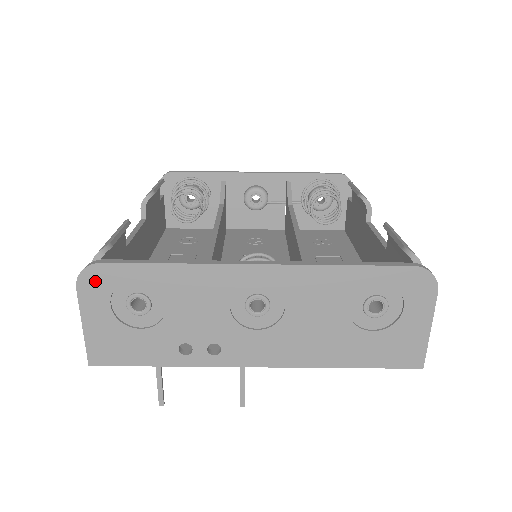
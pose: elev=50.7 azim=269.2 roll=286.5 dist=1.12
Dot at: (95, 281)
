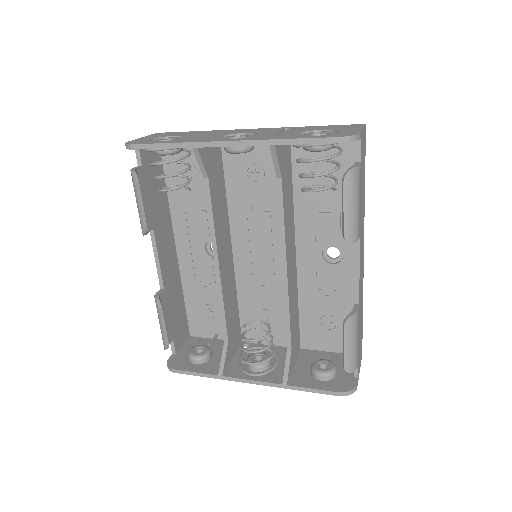
Dot at: occluded
